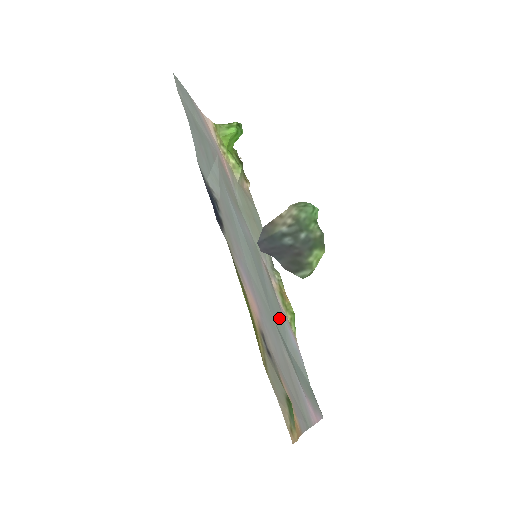
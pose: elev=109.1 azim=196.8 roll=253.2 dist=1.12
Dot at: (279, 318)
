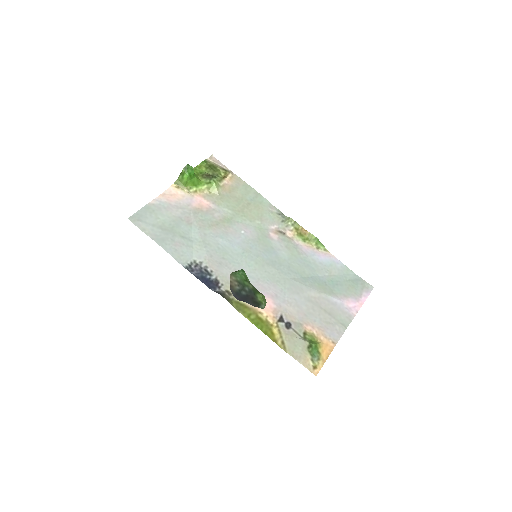
Dot at: (301, 266)
